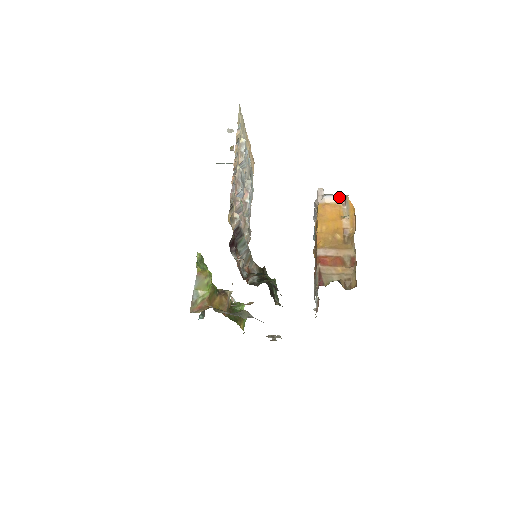
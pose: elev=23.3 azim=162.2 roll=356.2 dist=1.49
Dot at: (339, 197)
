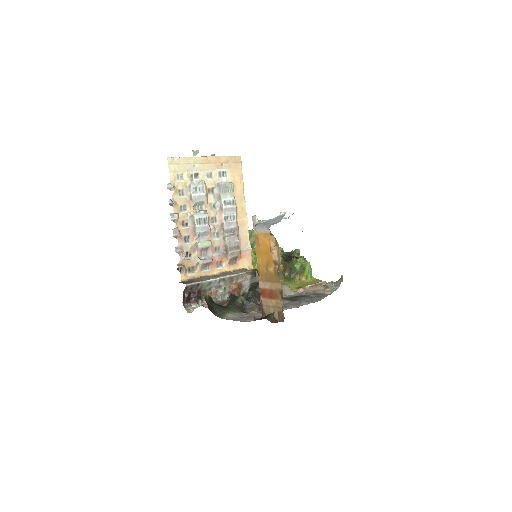
Dot at: (265, 228)
